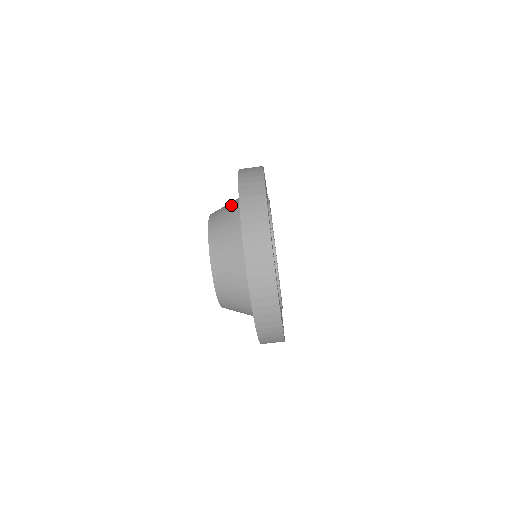
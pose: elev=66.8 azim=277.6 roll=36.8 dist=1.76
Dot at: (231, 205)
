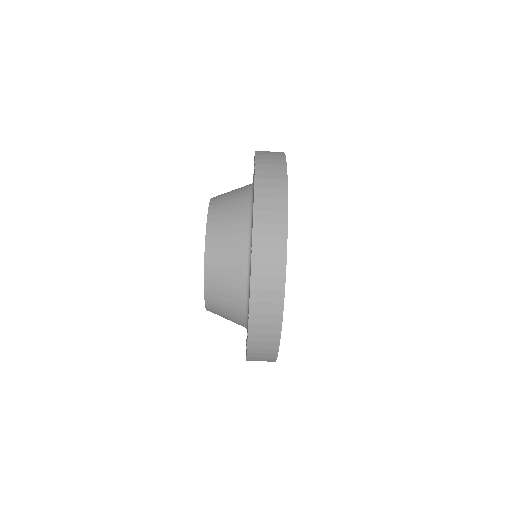
Dot at: (237, 210)
